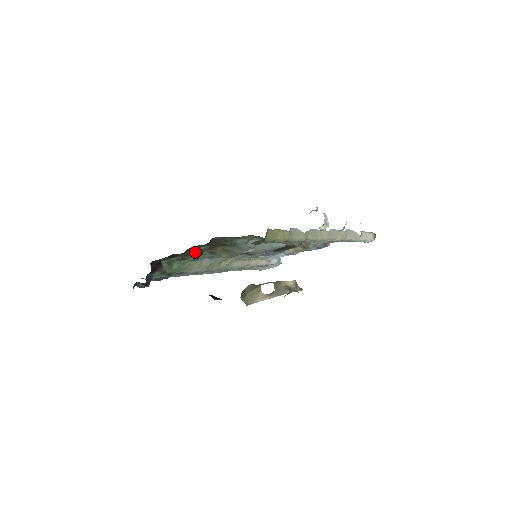
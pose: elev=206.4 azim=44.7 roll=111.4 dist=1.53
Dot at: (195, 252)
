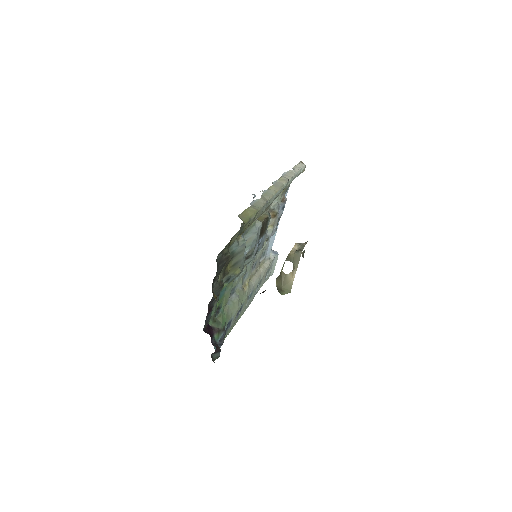
Dot at: (218, 287)
